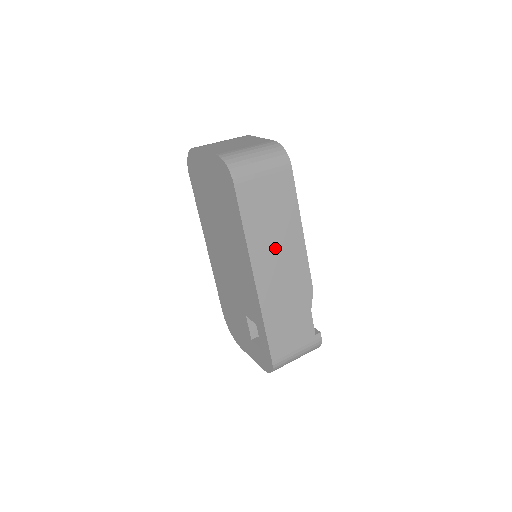
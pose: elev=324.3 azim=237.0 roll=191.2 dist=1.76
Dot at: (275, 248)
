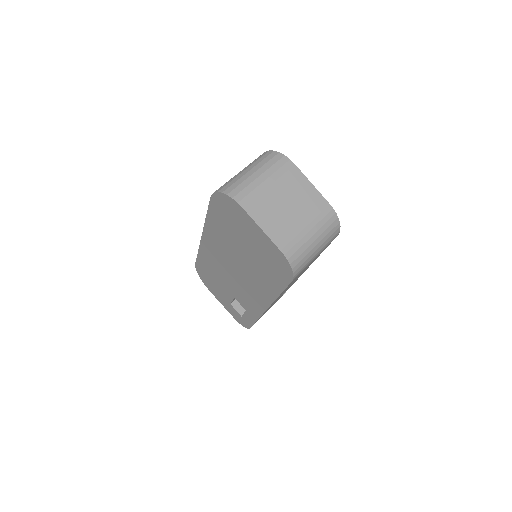
Dot at: occluded
